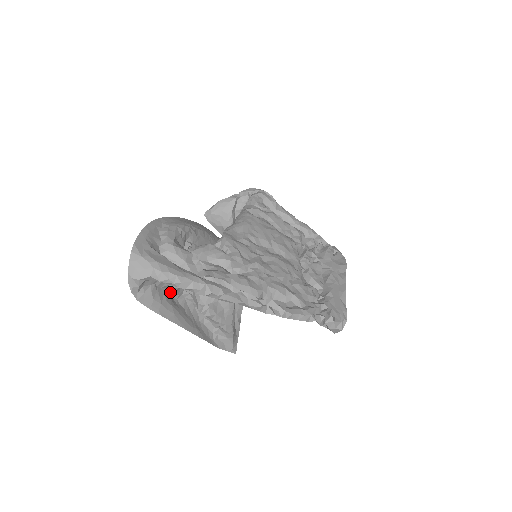
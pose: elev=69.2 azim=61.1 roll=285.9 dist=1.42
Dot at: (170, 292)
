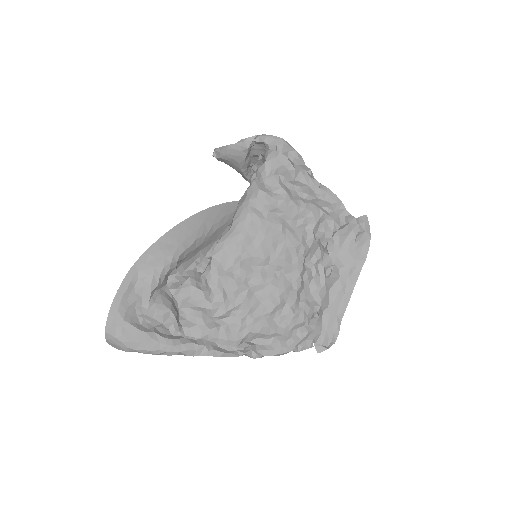
Dot at: occluded
